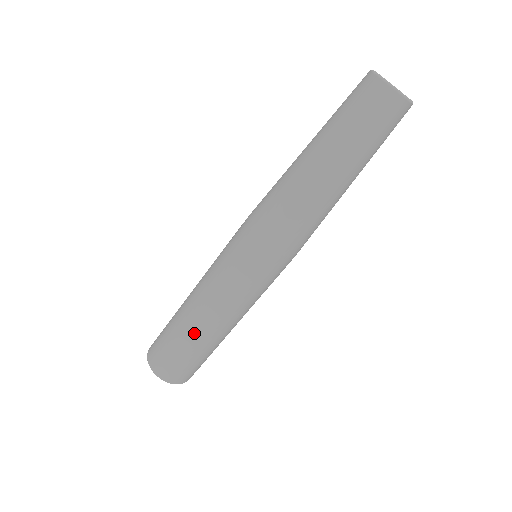
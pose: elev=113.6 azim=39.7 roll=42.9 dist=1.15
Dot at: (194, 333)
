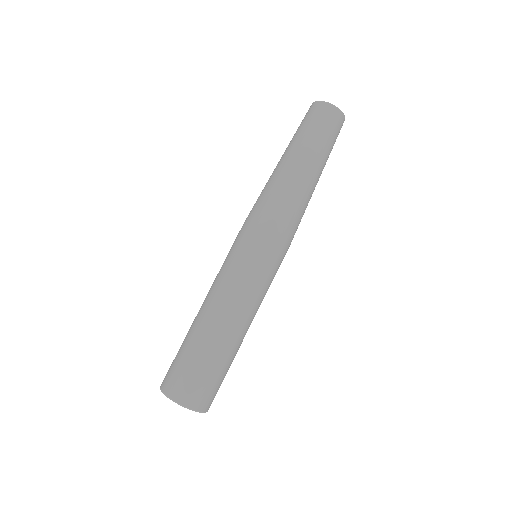
Dot at: (214, 335)
